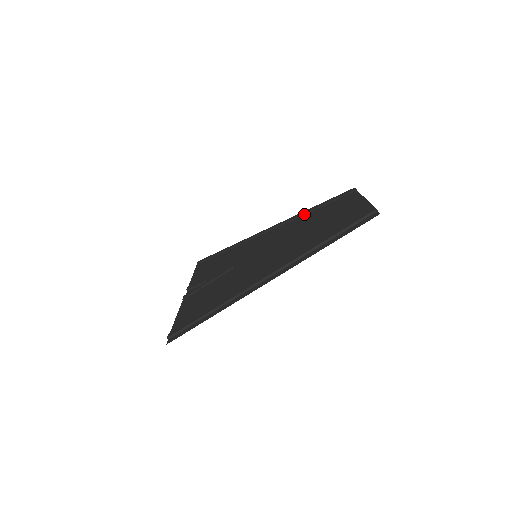
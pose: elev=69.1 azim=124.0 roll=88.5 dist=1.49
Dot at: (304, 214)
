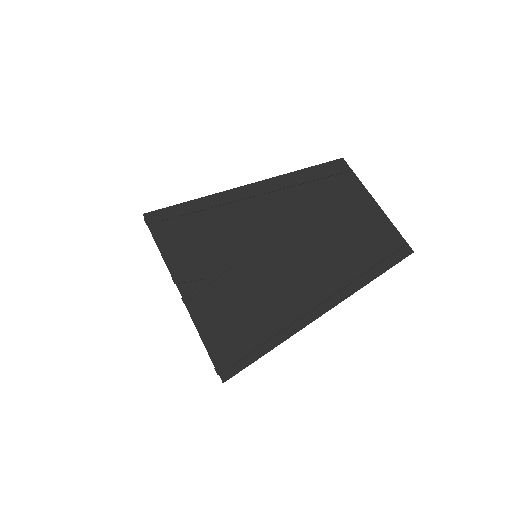
Dot at: (286, 188)
